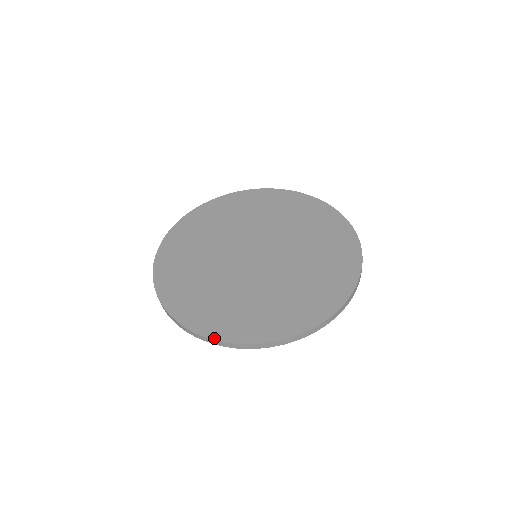
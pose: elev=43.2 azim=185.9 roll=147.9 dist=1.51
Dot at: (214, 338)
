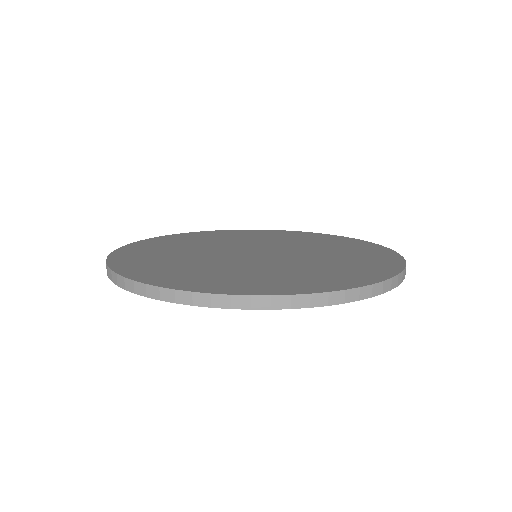
Dot at: (137, 280)
